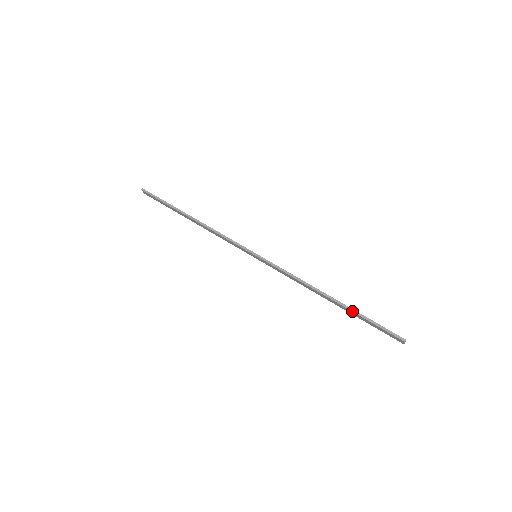
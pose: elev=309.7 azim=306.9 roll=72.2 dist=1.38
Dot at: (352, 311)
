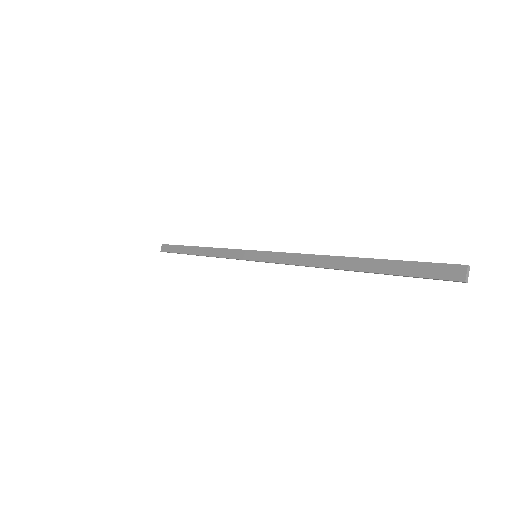
Dot at: occluded
